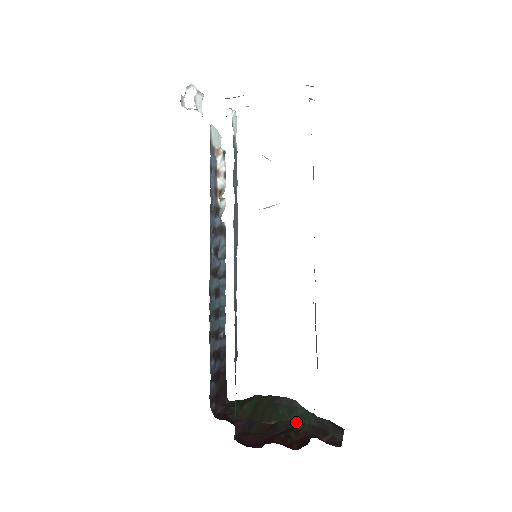
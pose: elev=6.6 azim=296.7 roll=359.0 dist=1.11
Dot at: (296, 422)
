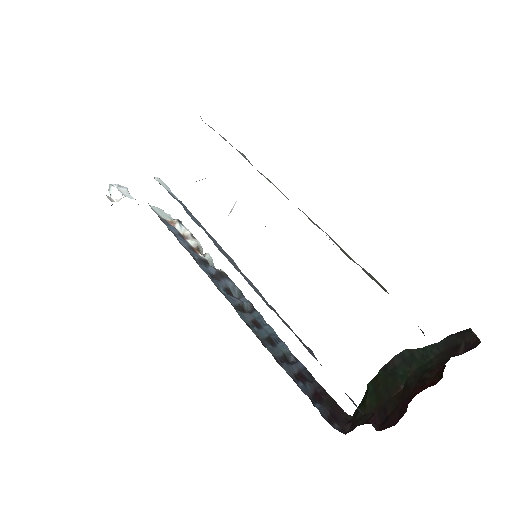
Dot at: (422, 366)
